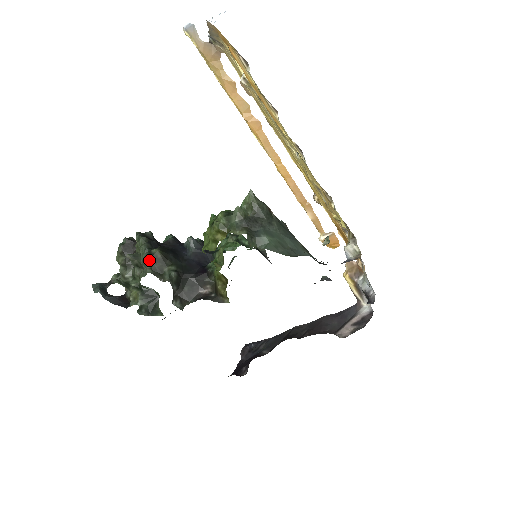
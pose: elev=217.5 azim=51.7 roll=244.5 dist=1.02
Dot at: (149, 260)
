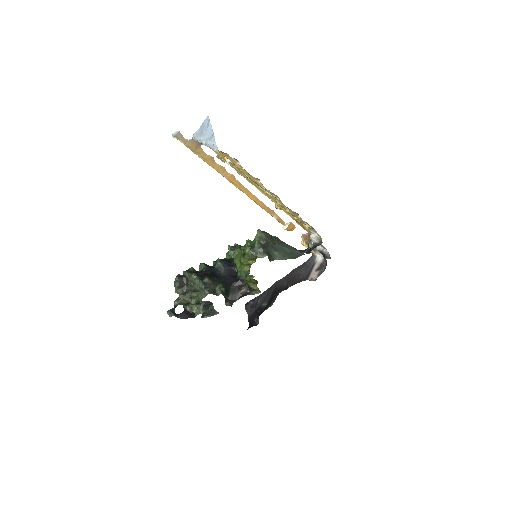
Dot at: (206, 287)
